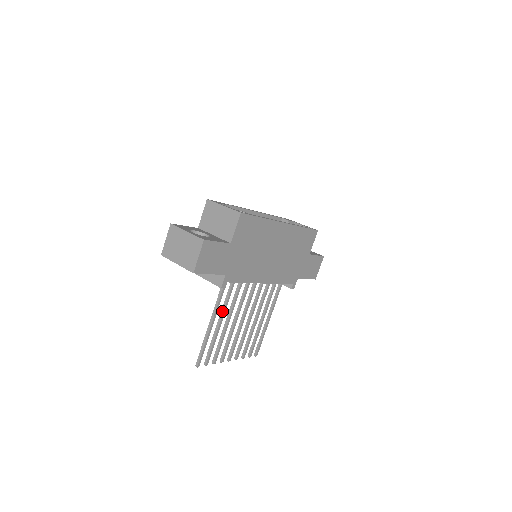
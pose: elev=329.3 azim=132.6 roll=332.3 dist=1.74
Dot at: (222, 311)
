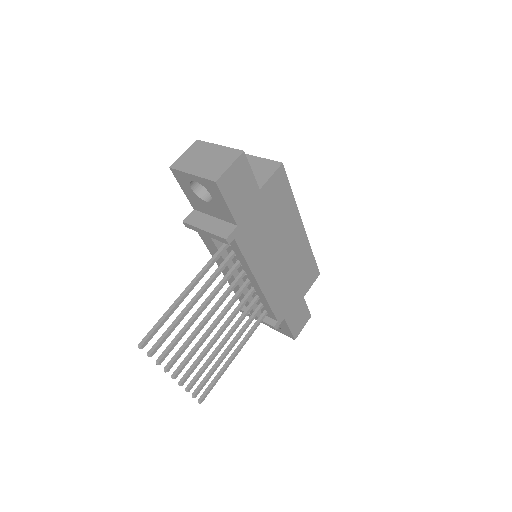
Dot at: (204, 286)
